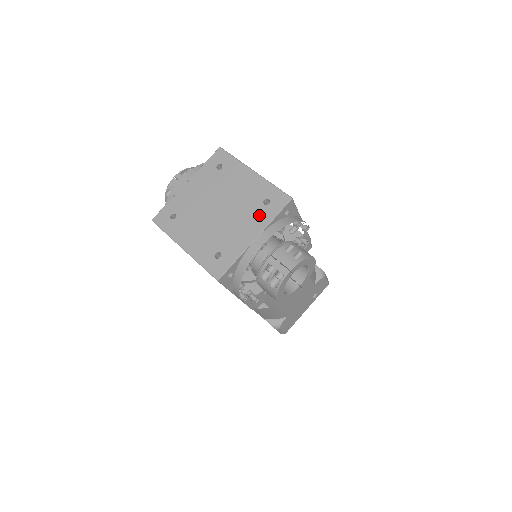
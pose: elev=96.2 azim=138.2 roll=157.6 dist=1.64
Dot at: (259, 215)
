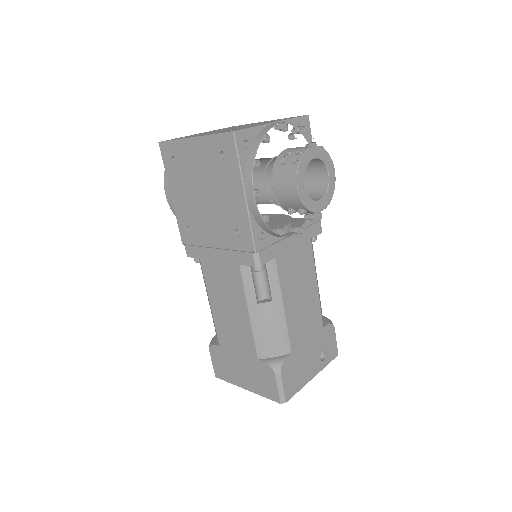
Dot at: occluded
